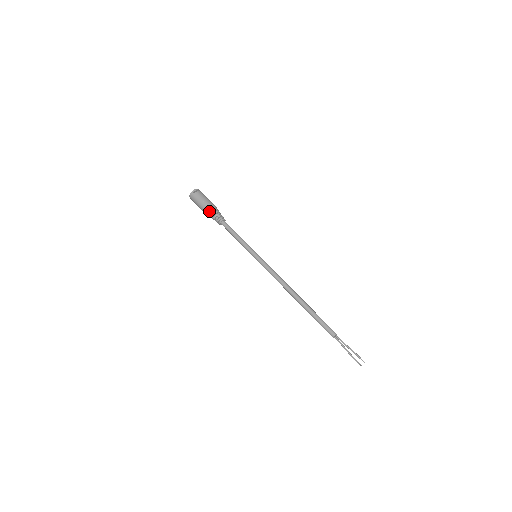
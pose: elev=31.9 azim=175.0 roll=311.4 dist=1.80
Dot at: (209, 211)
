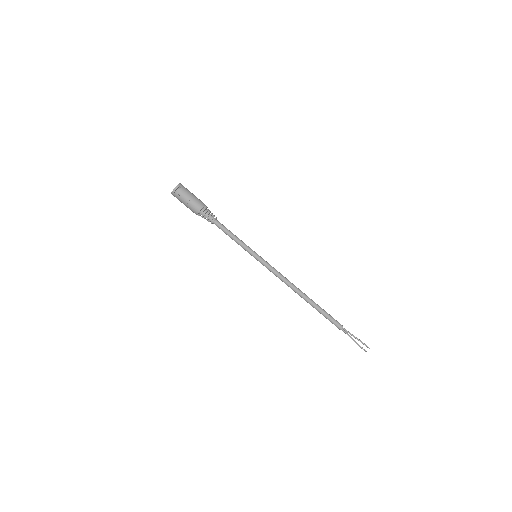
Dot at: (196, 214)
